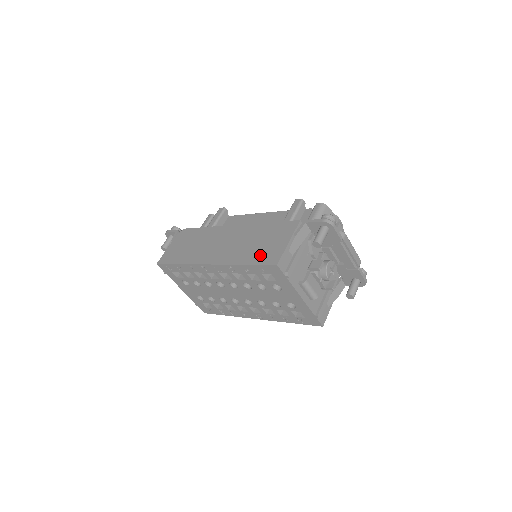
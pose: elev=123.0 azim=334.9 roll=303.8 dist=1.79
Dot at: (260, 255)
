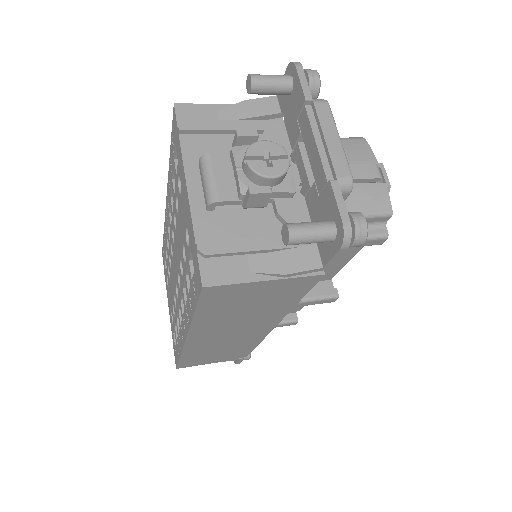
Dot at: occluded
